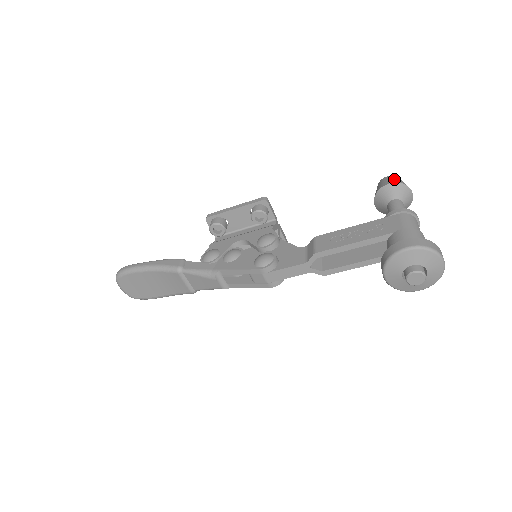
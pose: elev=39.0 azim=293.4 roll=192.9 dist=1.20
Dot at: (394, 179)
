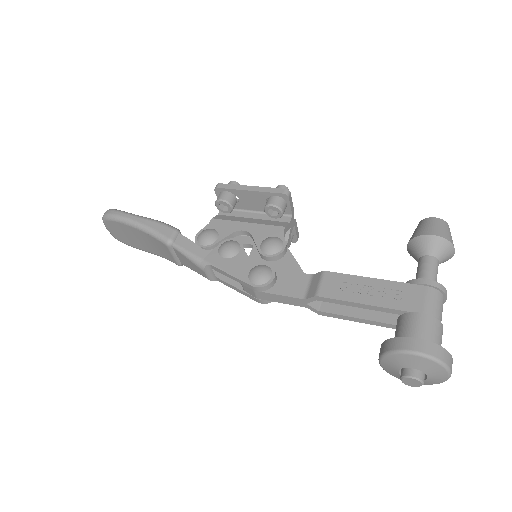
Dot at: (441, 228)
